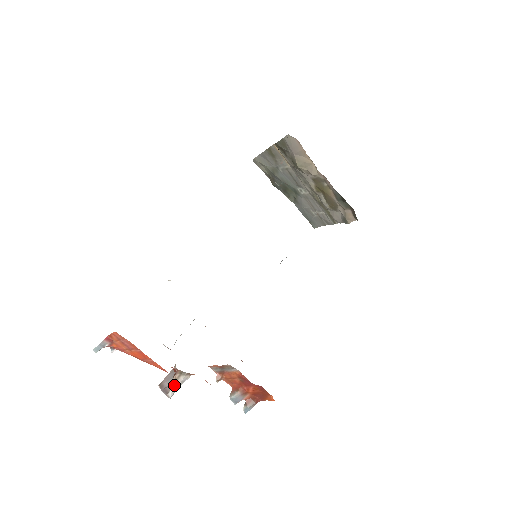
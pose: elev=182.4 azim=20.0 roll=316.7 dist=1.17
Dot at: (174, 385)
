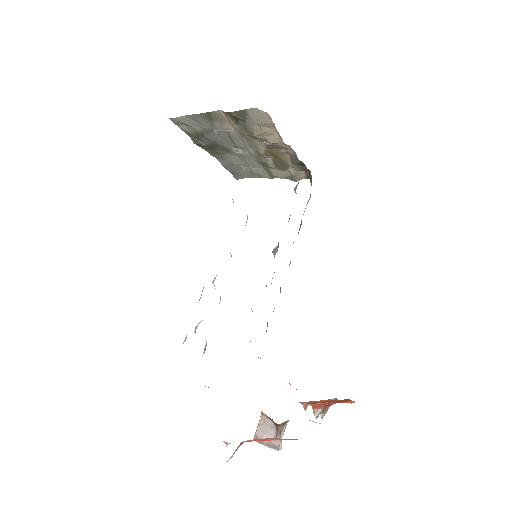
Dot at: (280, 437)
